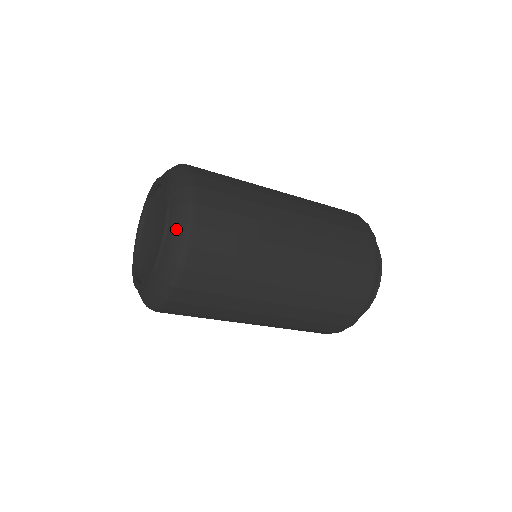
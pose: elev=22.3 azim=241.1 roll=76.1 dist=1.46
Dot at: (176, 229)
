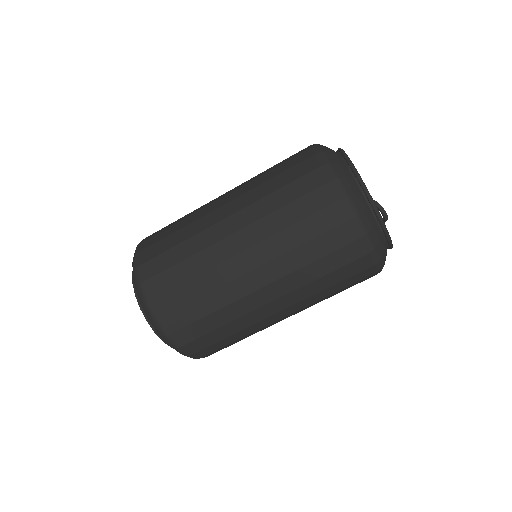
Dot at: occluded
